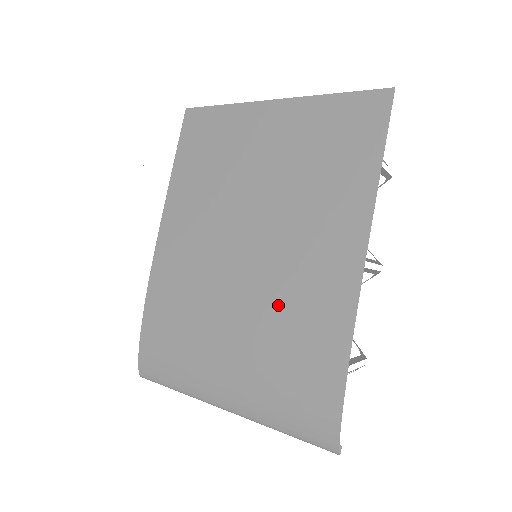
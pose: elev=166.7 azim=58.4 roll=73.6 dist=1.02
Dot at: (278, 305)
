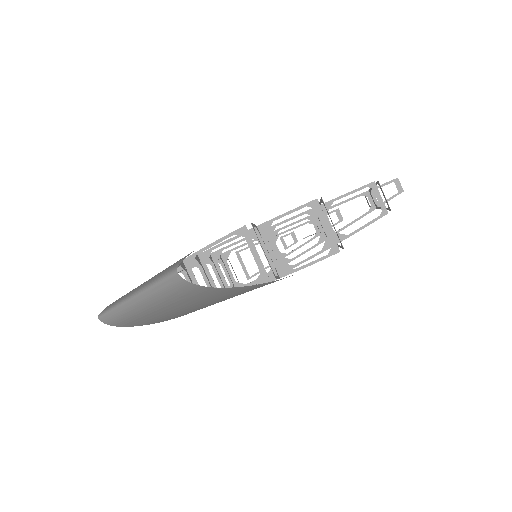
Dot at: occluded
